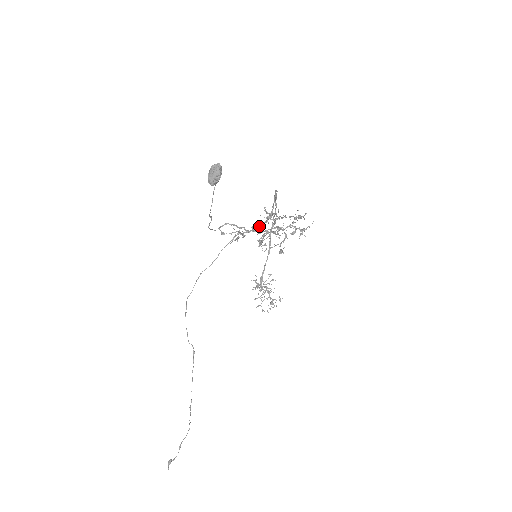
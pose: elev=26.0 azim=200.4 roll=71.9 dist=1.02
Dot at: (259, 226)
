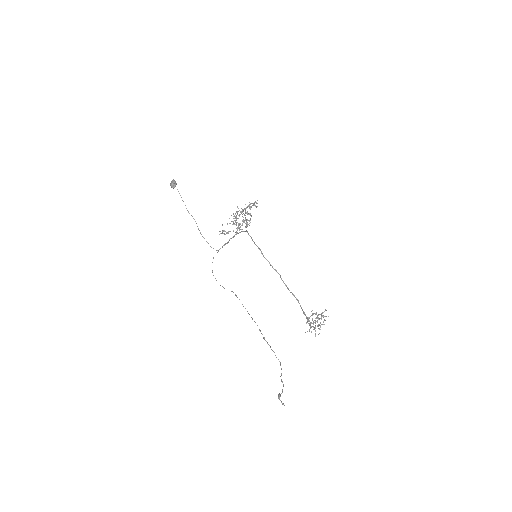
Dot at: (233, 224)
